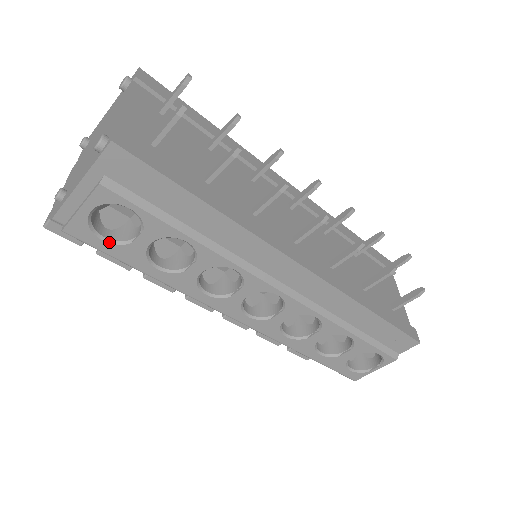
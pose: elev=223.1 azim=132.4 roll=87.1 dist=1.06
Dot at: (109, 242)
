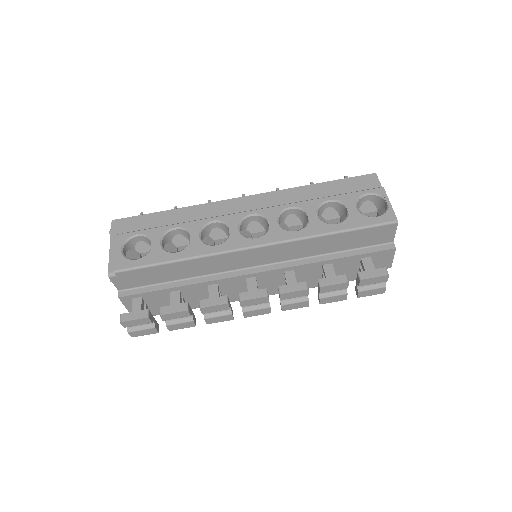
Dot at: (140, 258)
